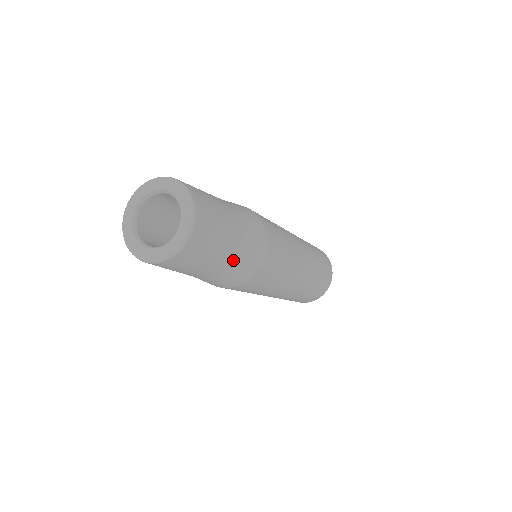
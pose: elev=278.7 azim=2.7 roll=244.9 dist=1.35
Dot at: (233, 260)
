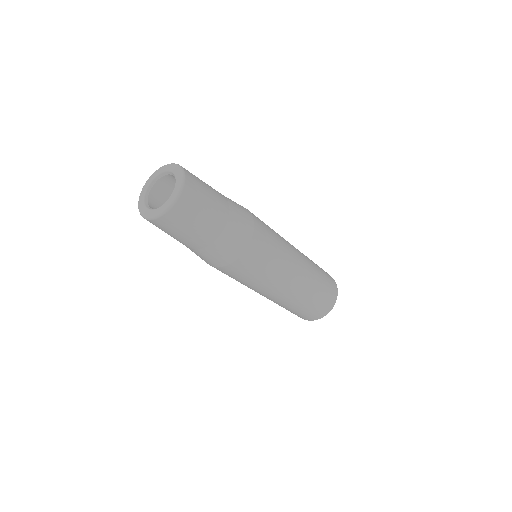
Dot at: (228, 213)
